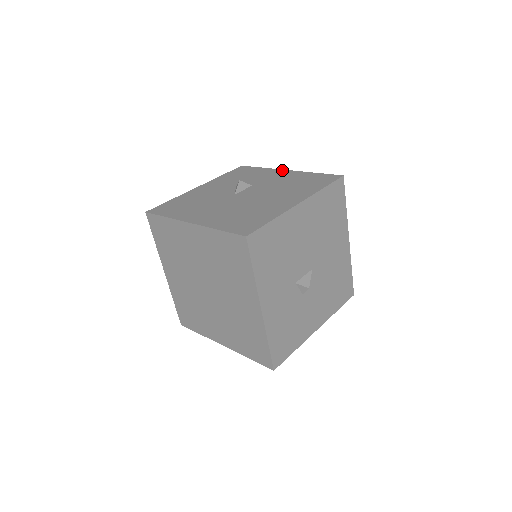
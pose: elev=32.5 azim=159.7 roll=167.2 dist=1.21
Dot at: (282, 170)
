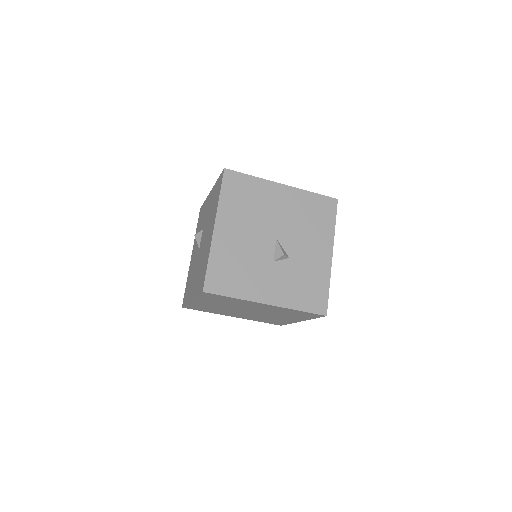
Dot at: (209, 194)
